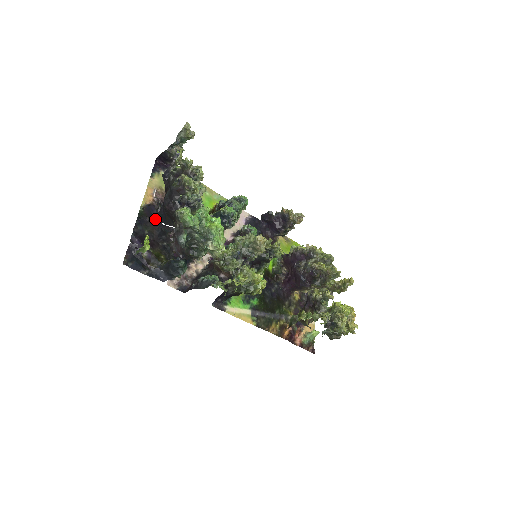
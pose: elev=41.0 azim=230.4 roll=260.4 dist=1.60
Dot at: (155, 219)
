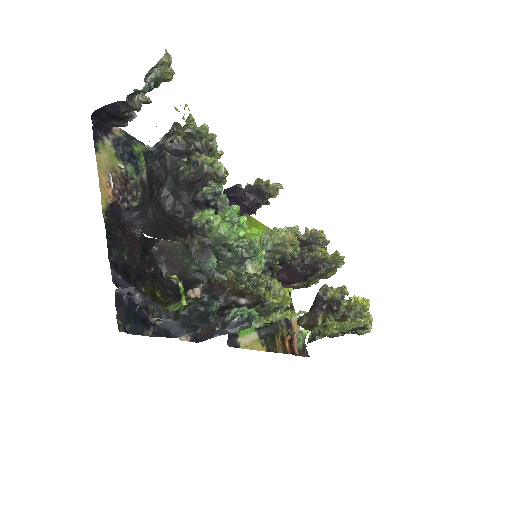
Dot at: (130, 230)
